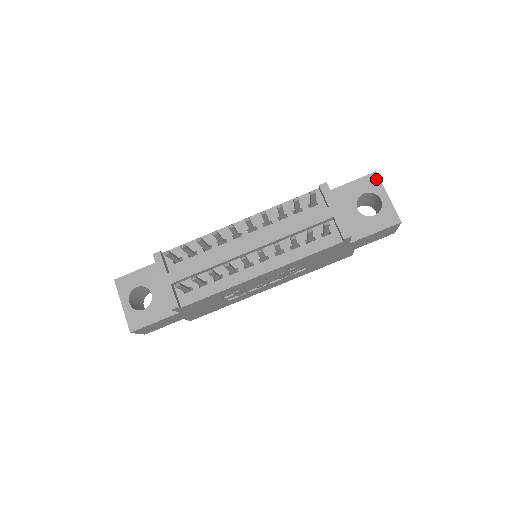
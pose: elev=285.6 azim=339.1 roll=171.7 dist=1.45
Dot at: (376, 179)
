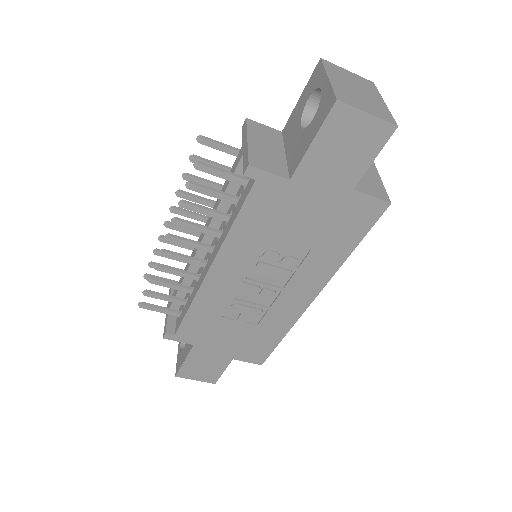
Dot at: (319, 68)
